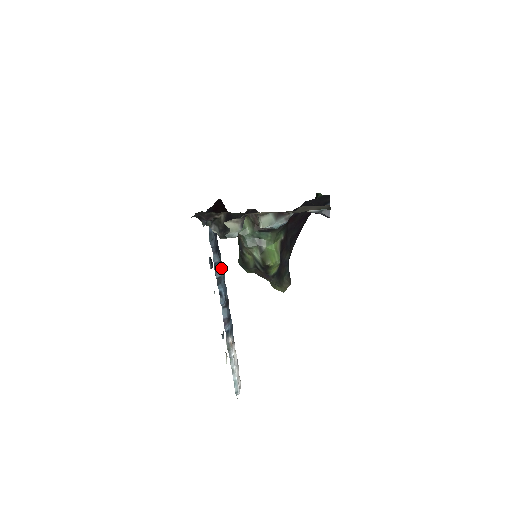
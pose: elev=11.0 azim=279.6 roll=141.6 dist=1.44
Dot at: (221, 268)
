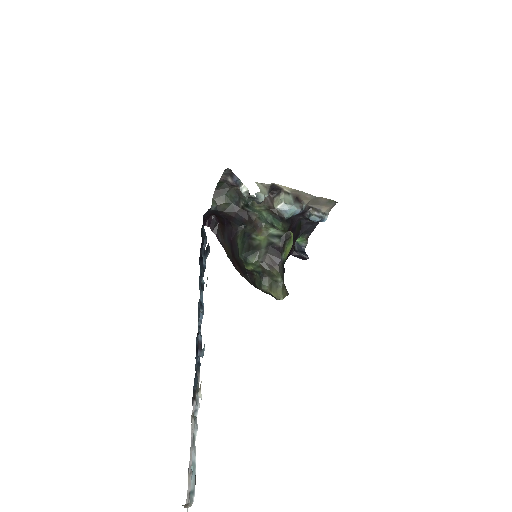
Dot at: occluded
